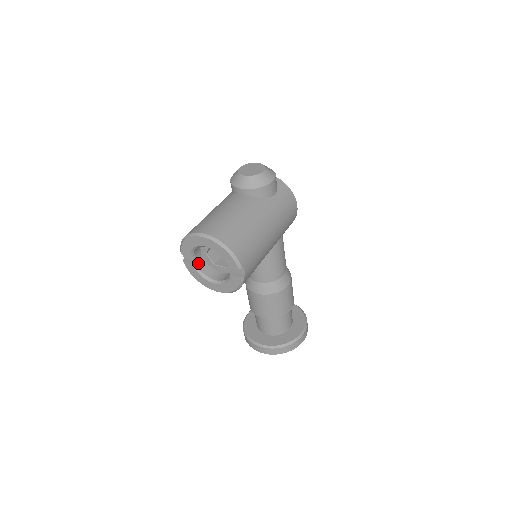
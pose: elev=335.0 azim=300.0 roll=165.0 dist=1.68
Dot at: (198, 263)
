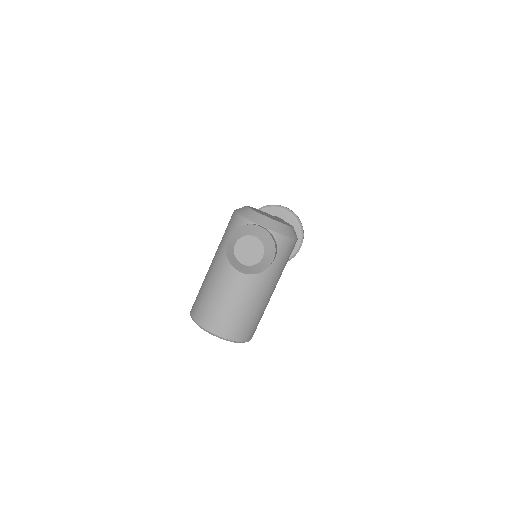
Dot at: occluded
